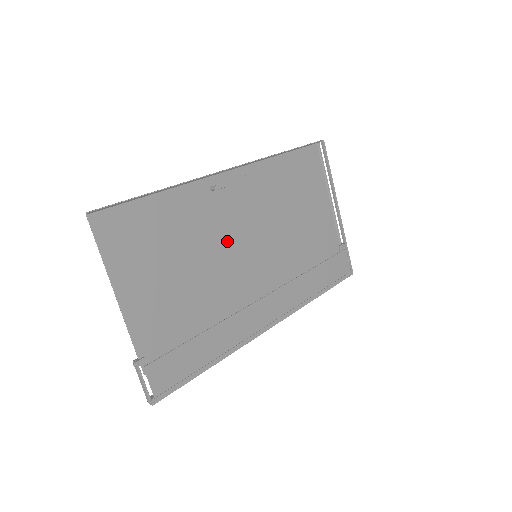
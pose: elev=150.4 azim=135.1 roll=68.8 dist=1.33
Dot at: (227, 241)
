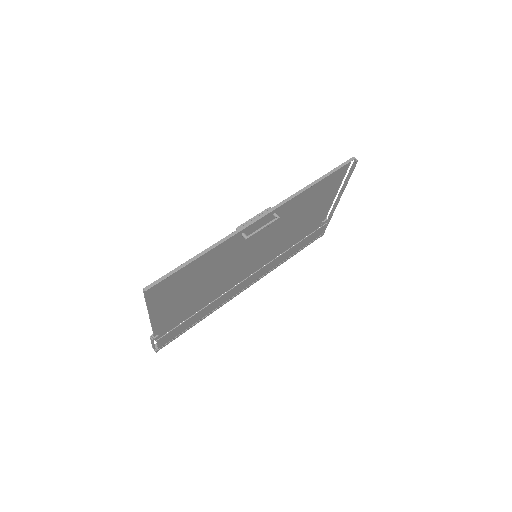
Dot at: (239, 258)
